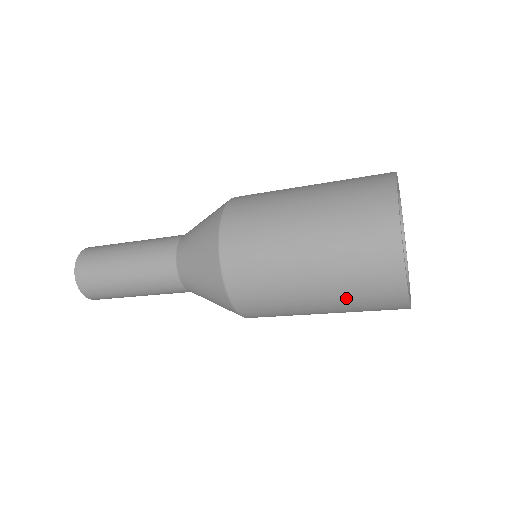
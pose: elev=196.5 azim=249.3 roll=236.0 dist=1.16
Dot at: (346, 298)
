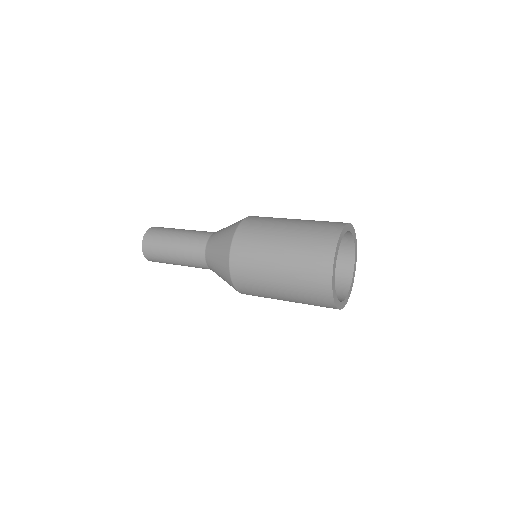
Dot at: (301, 300)
